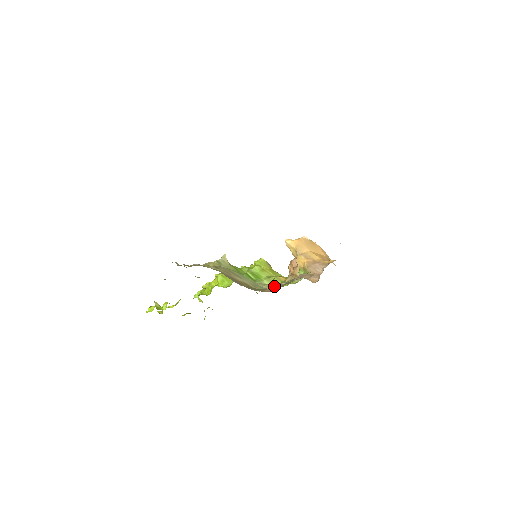
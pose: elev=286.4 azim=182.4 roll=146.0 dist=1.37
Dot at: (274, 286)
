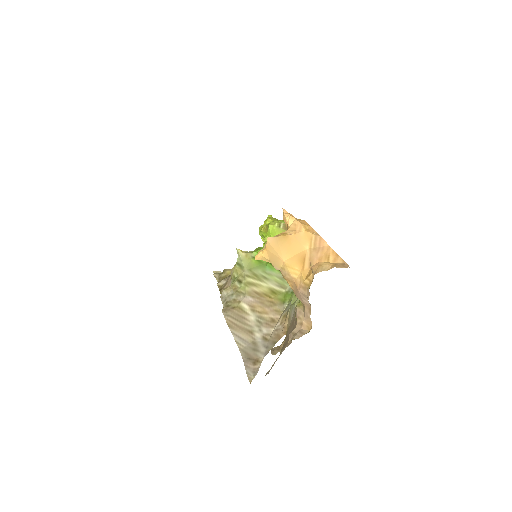
Dot at: (289, 308)
